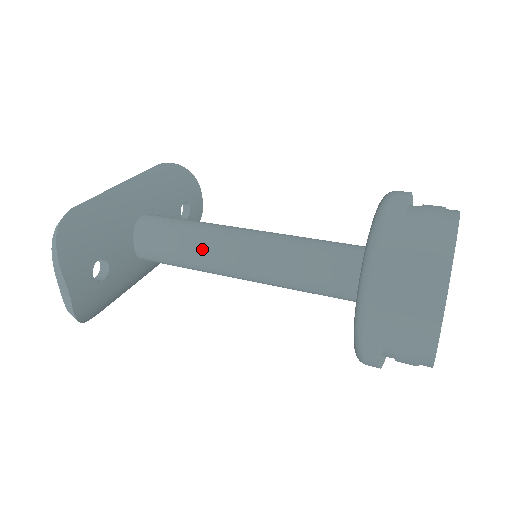
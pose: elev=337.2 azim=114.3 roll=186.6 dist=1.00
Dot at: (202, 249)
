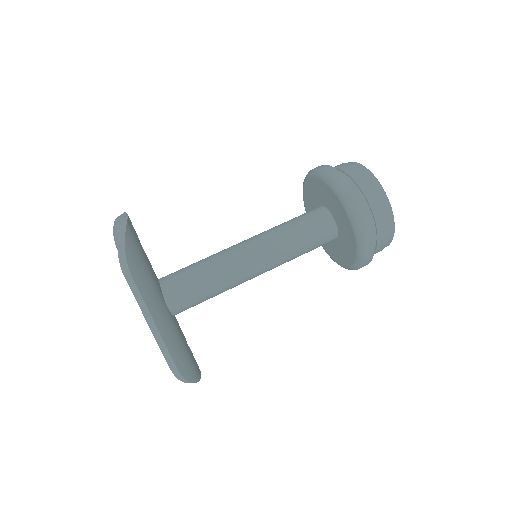
Dot at: occluded
